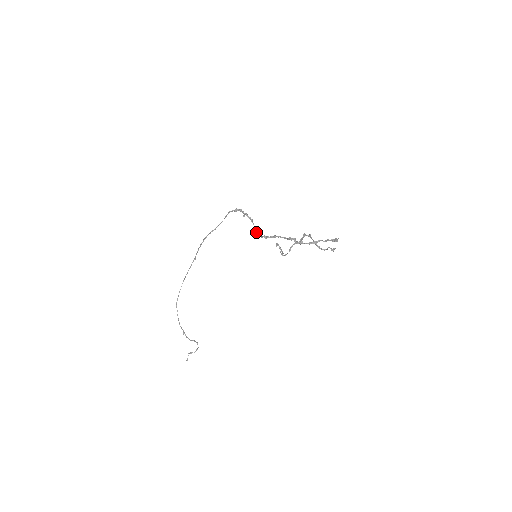
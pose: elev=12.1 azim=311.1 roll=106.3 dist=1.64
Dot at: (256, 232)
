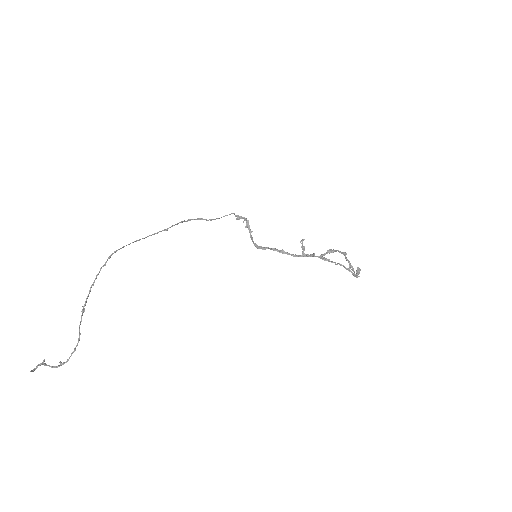
Dot at: occluded
